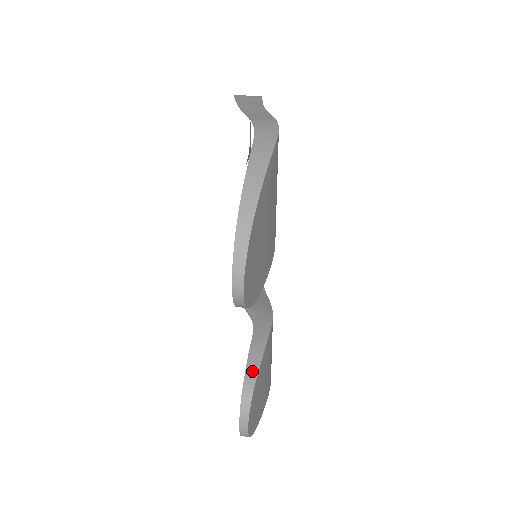
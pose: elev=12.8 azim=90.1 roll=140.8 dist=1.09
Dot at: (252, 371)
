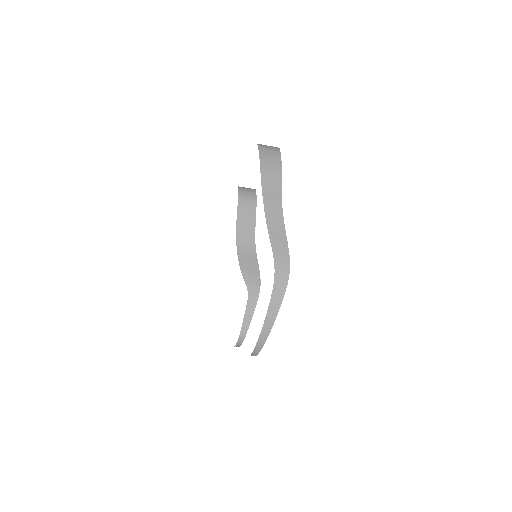
Dot at: (245, 327)
